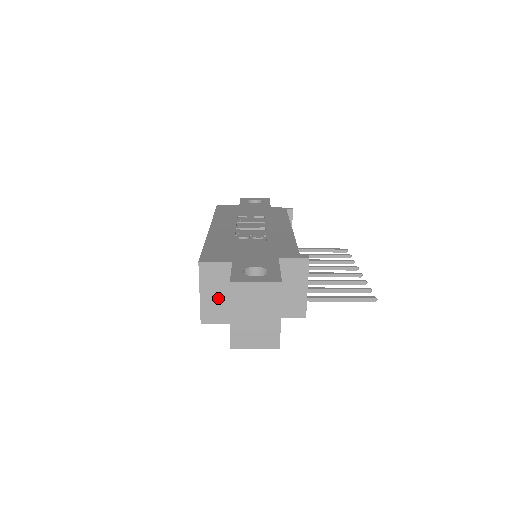
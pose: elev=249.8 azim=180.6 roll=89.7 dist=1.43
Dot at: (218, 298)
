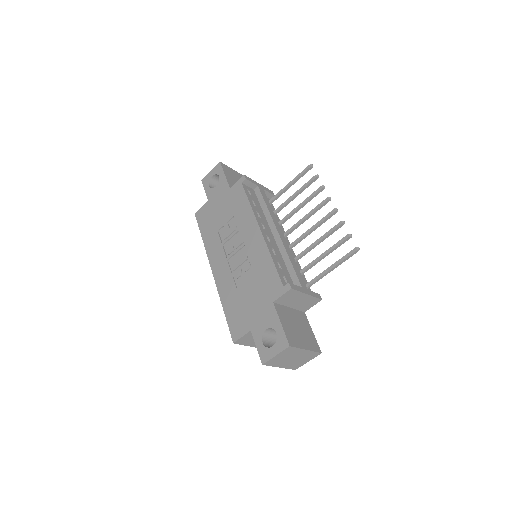
Dot at: occluded
